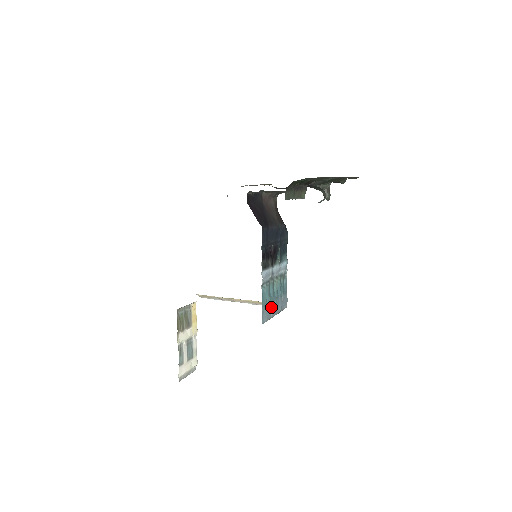
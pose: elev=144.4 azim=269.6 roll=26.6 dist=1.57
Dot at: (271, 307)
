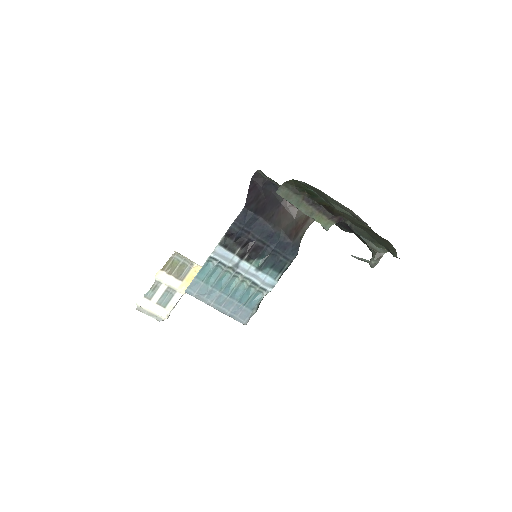
Dot at: (214, 294)
